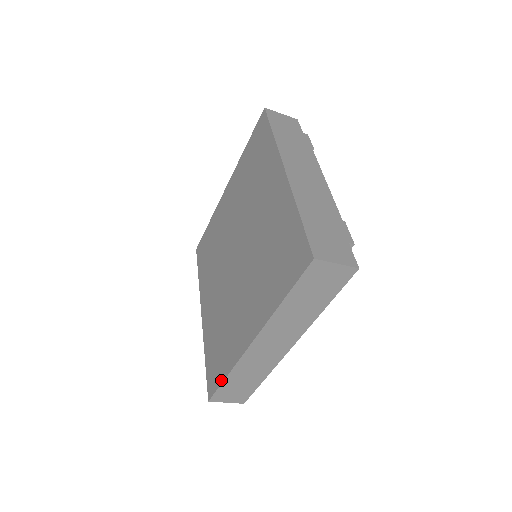
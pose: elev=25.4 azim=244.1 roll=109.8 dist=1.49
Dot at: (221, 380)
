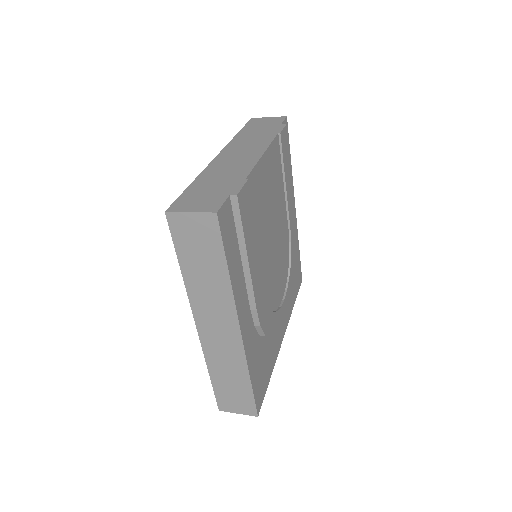
Dot at: (212, 381)
